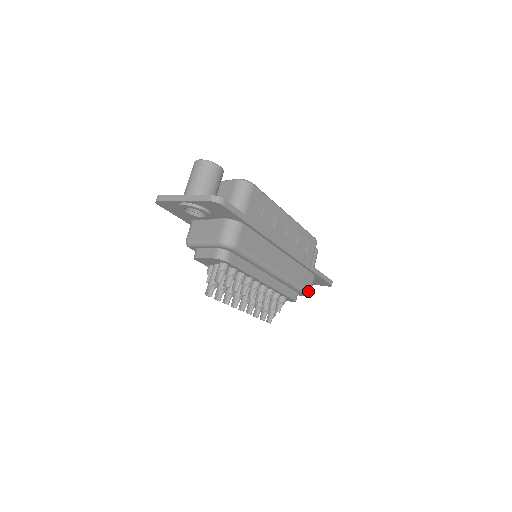
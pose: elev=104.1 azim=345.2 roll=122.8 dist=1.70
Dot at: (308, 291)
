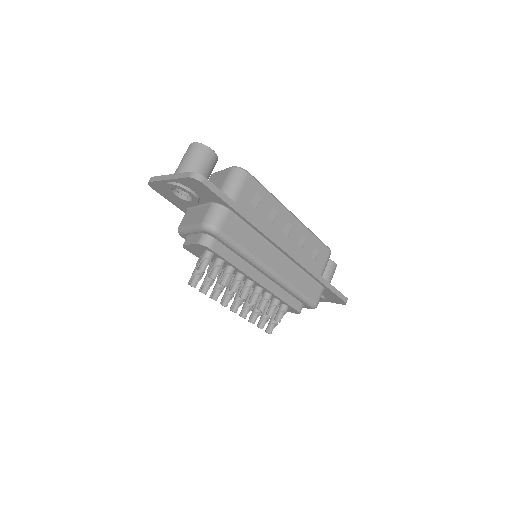
Dot at: (314, 303)
